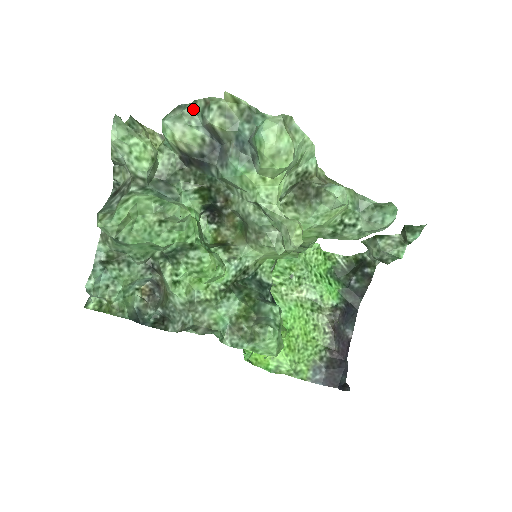
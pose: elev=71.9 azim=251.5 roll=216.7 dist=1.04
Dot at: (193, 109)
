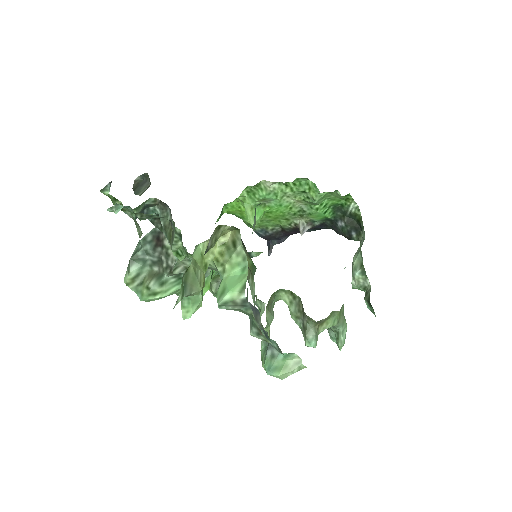
Dot at: (251, 315)
